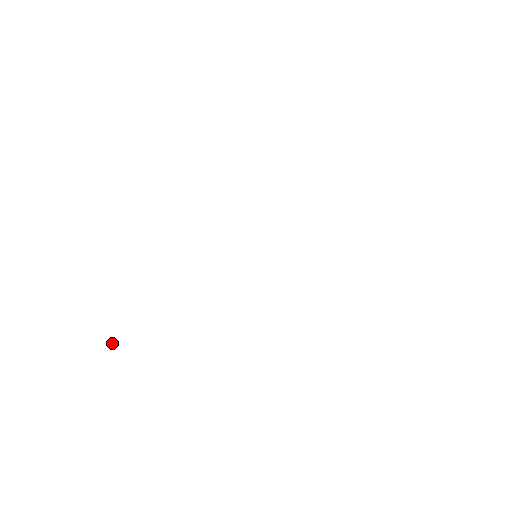
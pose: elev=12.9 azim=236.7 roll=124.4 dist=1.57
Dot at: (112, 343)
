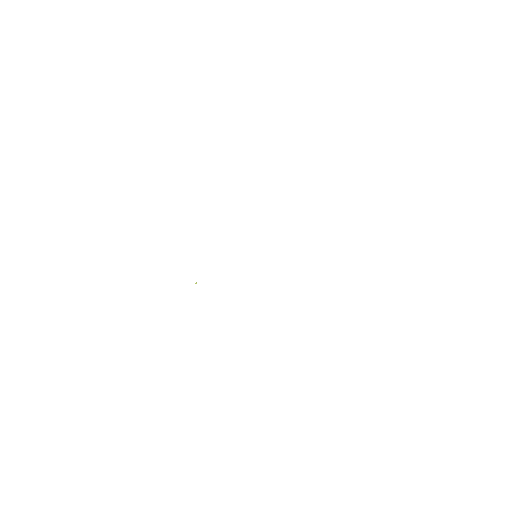
Dot at: (196, 283)
